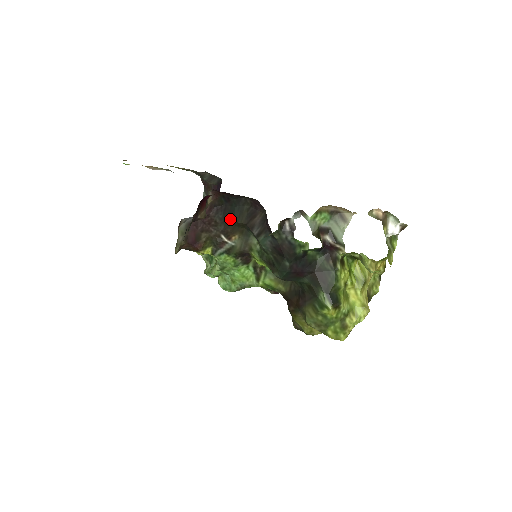
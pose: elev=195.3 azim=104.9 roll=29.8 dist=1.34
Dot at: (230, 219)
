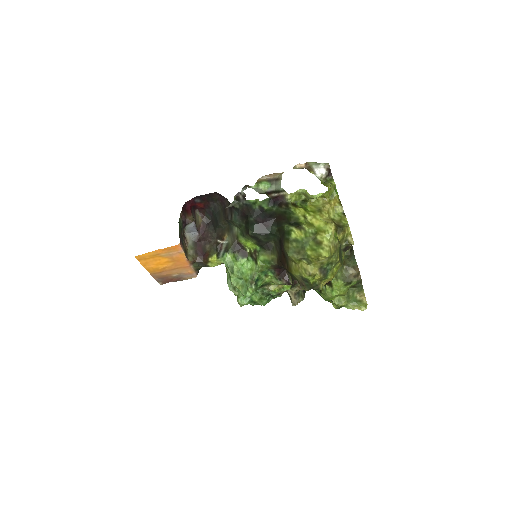
Dot at: (217, 225)
